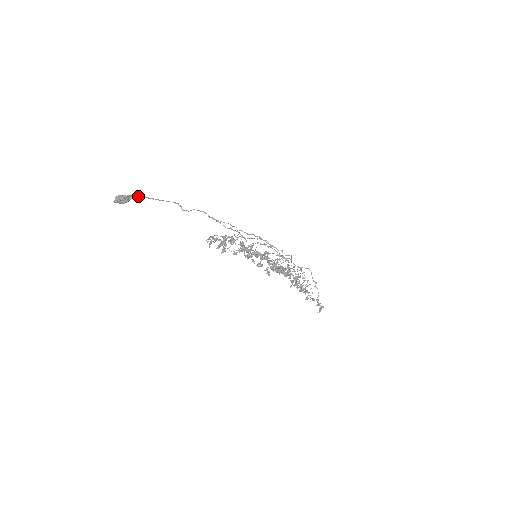
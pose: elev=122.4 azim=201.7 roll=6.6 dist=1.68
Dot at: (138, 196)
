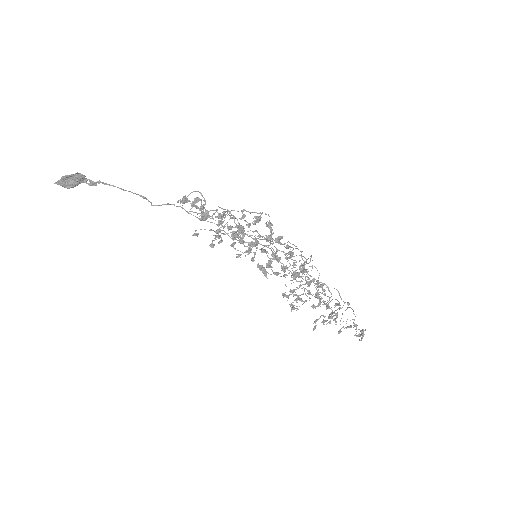
Dot at: occluded
